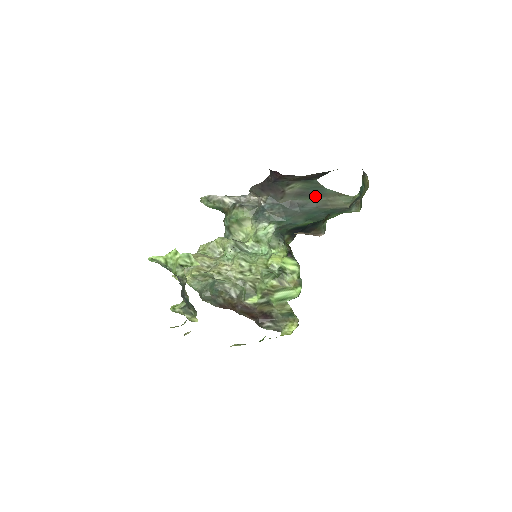
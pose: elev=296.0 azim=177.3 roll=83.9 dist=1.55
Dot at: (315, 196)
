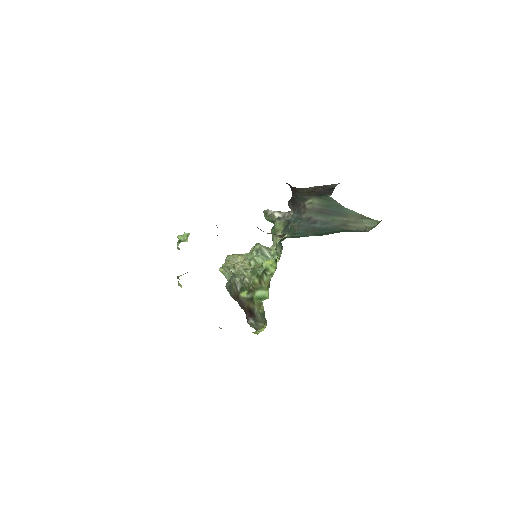
Dot at: (336, 215)
